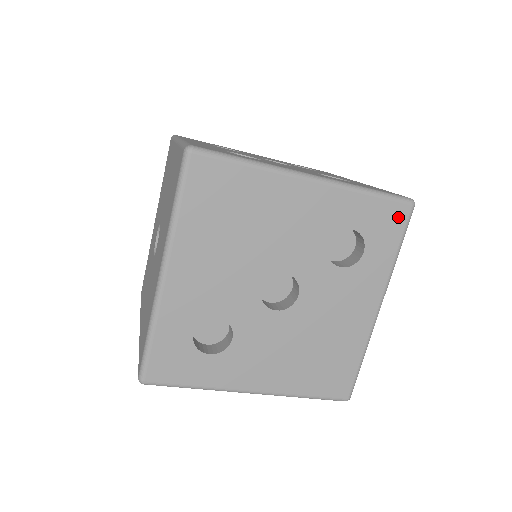
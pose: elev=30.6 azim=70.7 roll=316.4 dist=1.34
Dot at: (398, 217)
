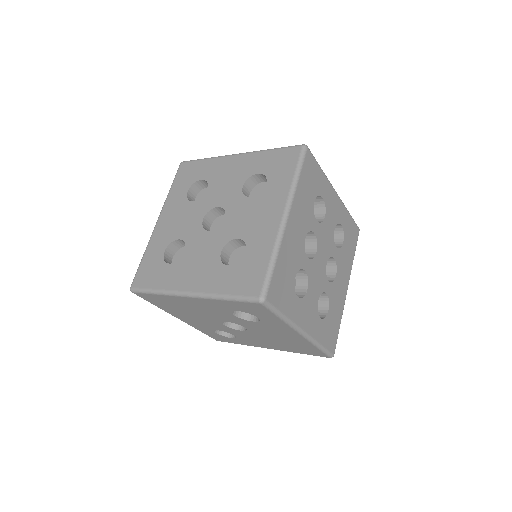
Dot at: (258, 307)
